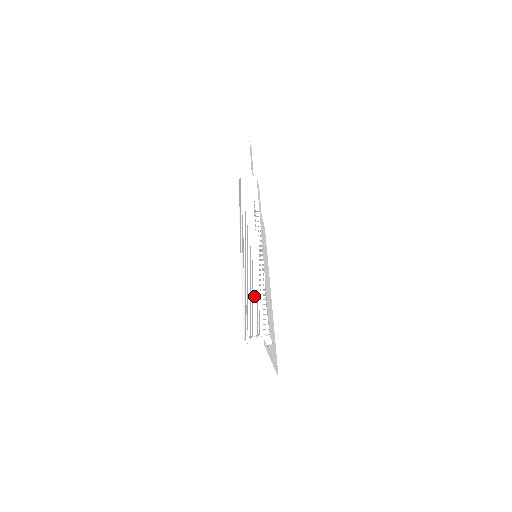
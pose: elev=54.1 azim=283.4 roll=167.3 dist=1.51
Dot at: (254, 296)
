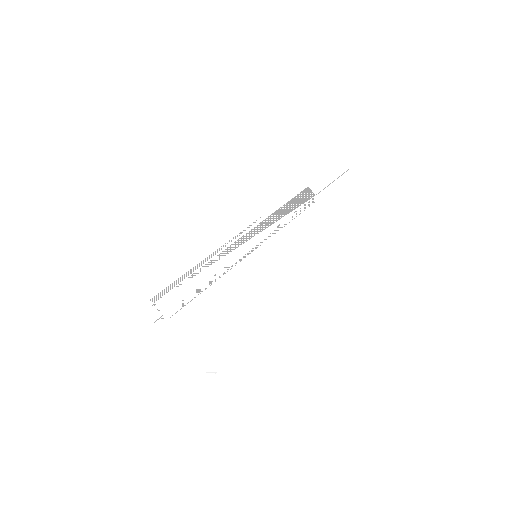
Dot at: occluded
